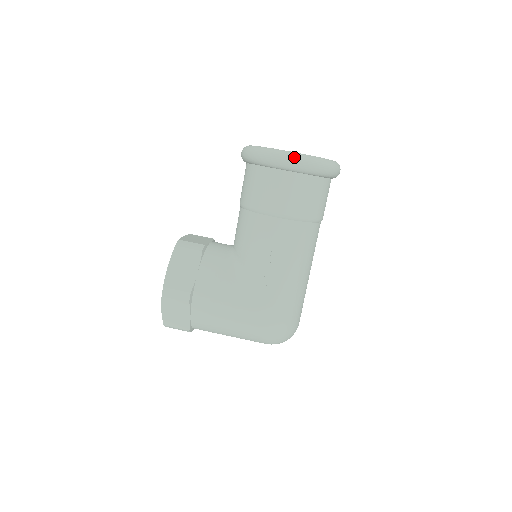
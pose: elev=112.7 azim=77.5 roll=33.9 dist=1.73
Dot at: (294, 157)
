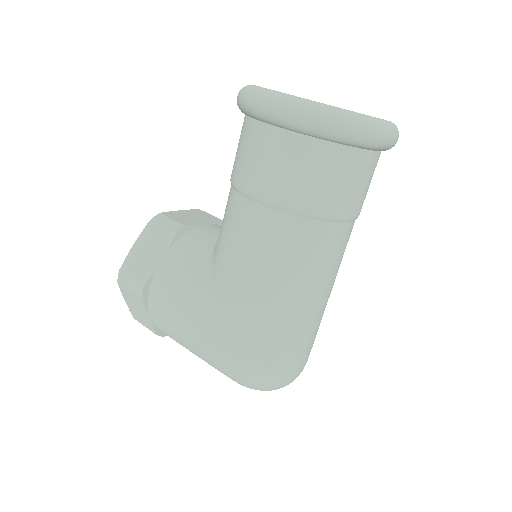
Dot at: (282, 102)
